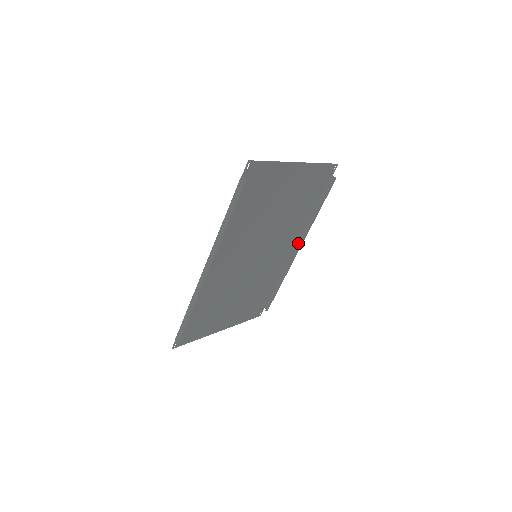
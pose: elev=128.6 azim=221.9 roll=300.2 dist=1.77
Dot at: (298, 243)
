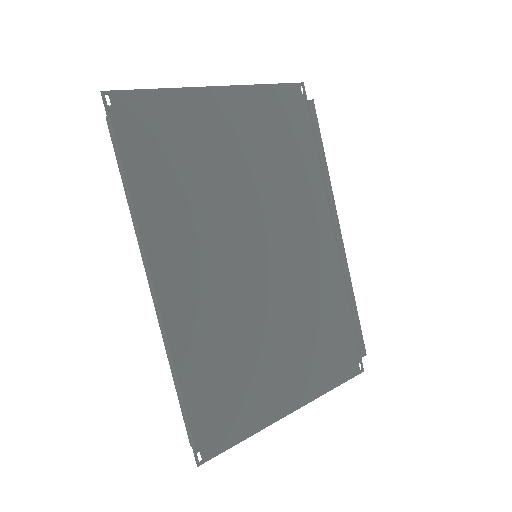
Dot at: occluded
